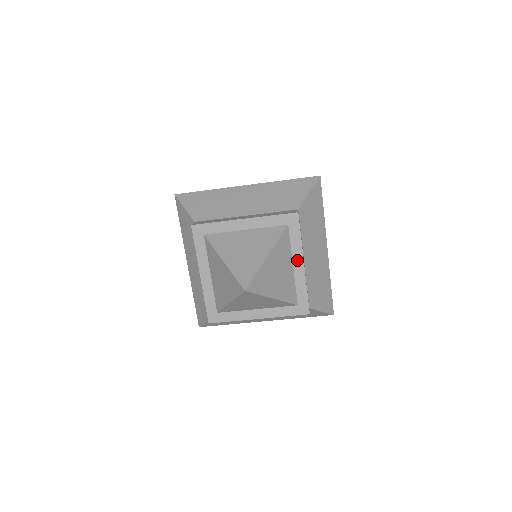
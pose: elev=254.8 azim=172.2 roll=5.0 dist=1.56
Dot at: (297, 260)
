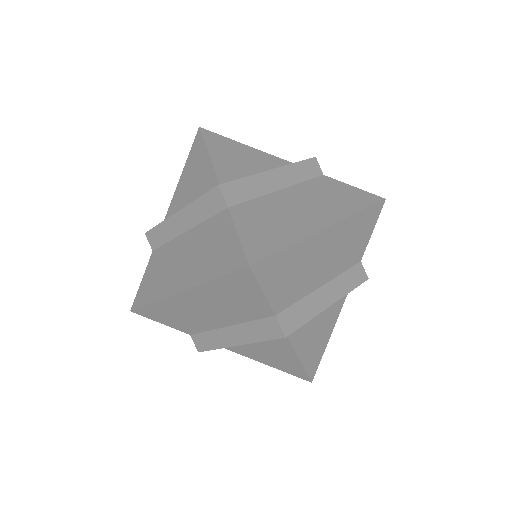
Dot at: occluded
